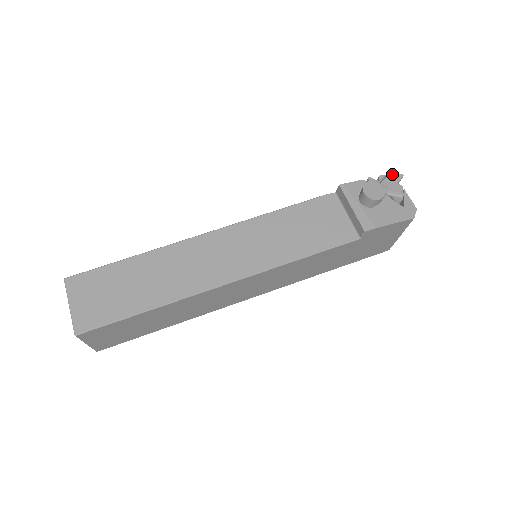
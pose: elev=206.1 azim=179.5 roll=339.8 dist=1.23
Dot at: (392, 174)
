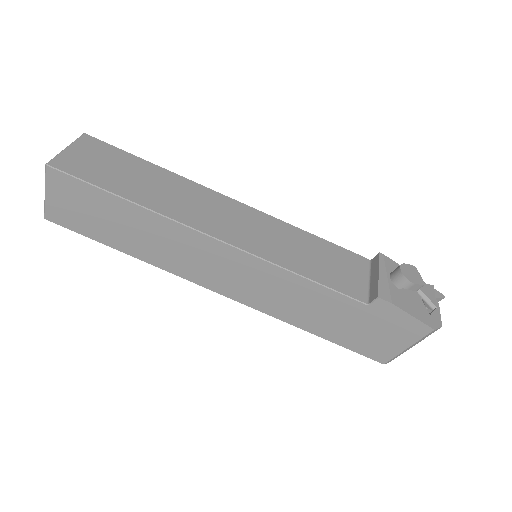
Dot at: (434, 289)
